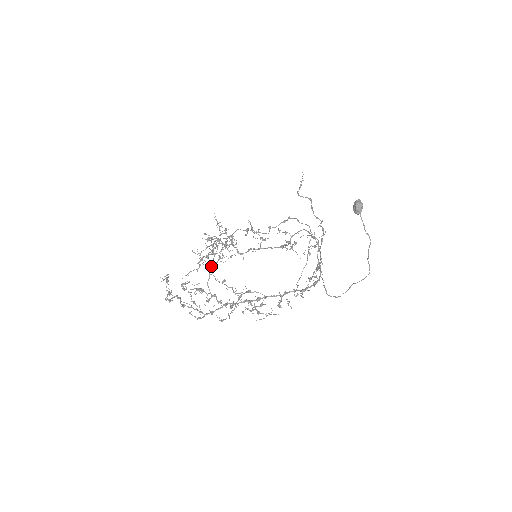
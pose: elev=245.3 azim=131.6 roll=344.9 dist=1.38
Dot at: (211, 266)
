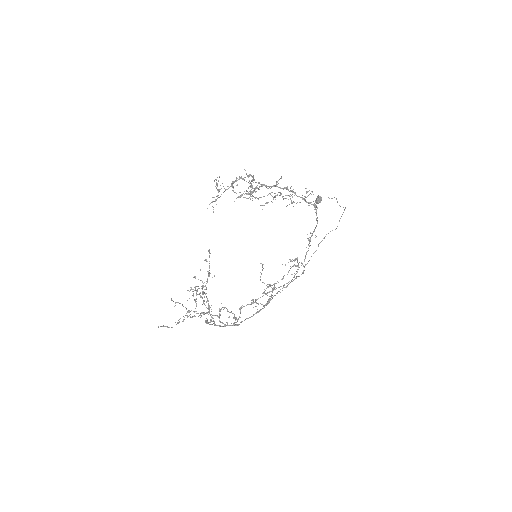
Dot at: (251, 181)
